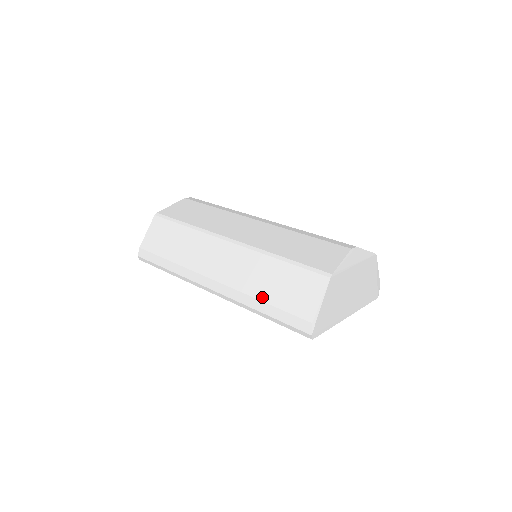
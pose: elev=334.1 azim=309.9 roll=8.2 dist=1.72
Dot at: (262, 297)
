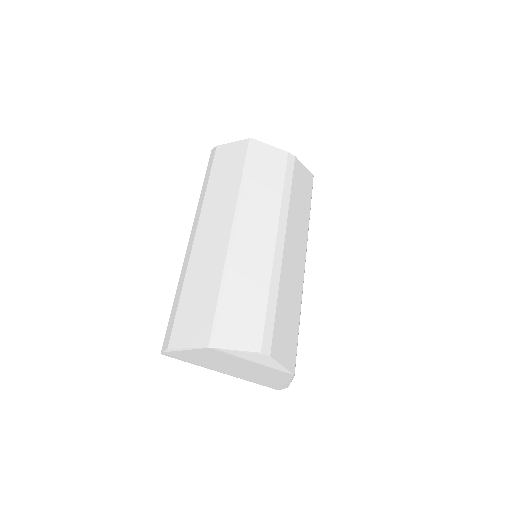
Dot at: (185, 290)
